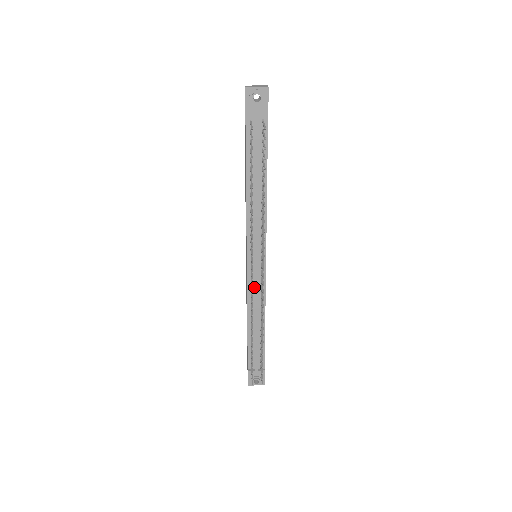
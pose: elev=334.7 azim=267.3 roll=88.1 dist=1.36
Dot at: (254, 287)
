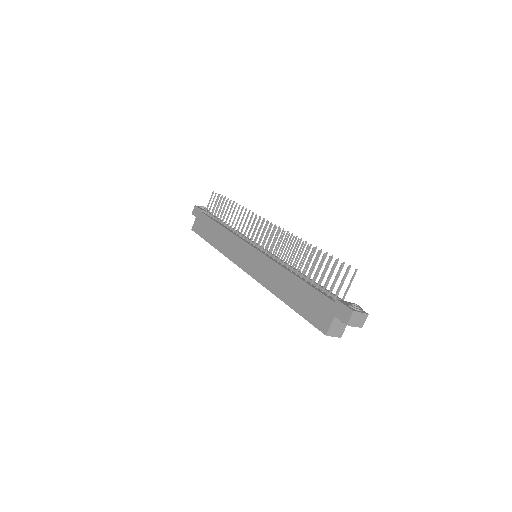
Dot at: (272, 258)
